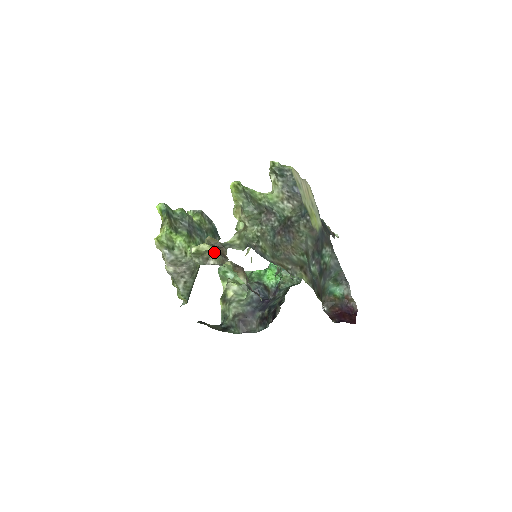
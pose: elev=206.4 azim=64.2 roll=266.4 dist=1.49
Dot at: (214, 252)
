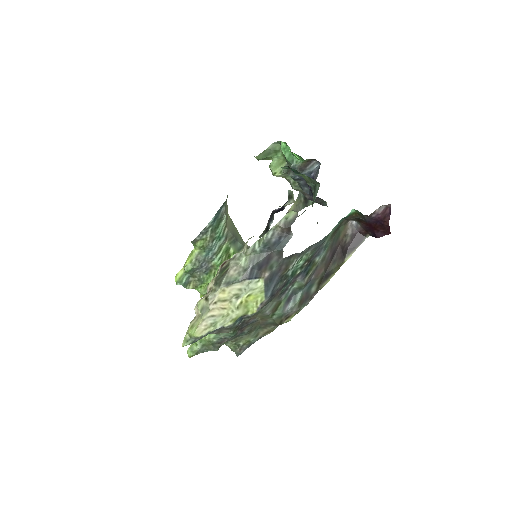
Dot at: occluded
